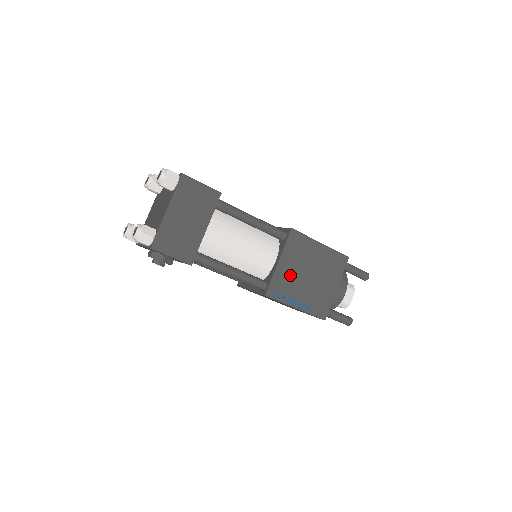
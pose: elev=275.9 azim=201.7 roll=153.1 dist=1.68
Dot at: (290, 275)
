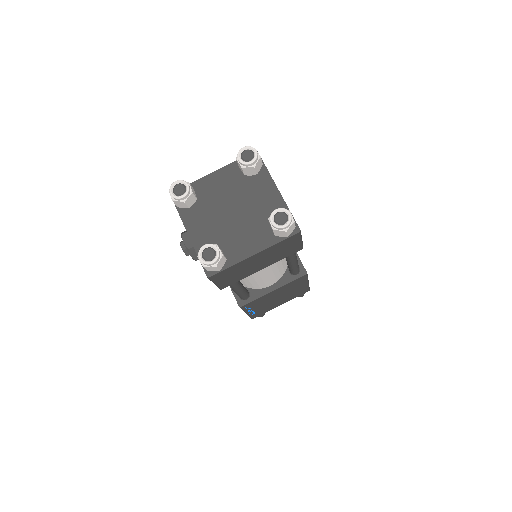
Dot at: (269, 298)
